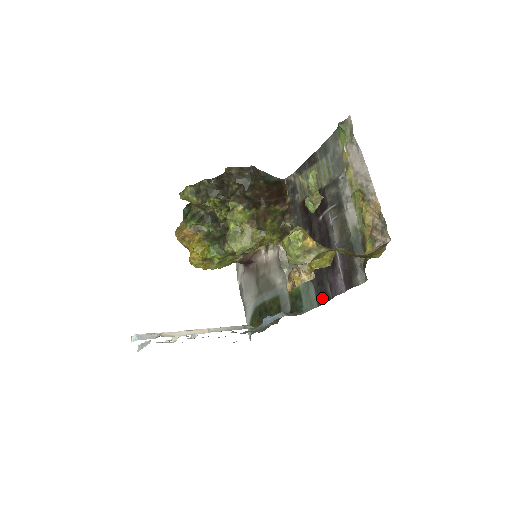
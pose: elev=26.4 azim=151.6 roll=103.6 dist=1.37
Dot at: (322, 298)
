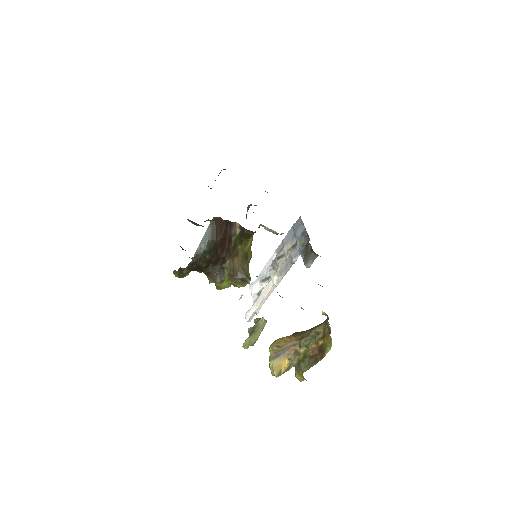
Dot at: occluded
